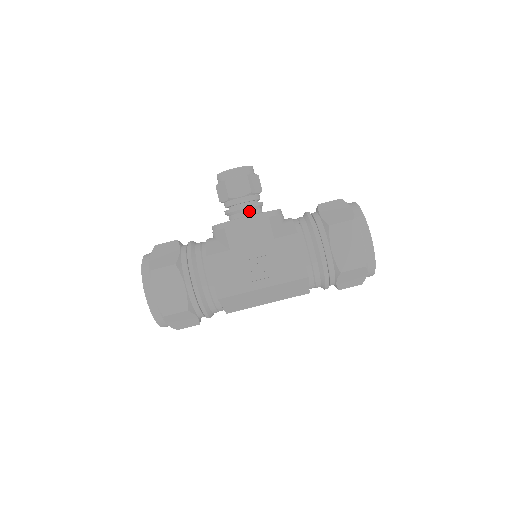
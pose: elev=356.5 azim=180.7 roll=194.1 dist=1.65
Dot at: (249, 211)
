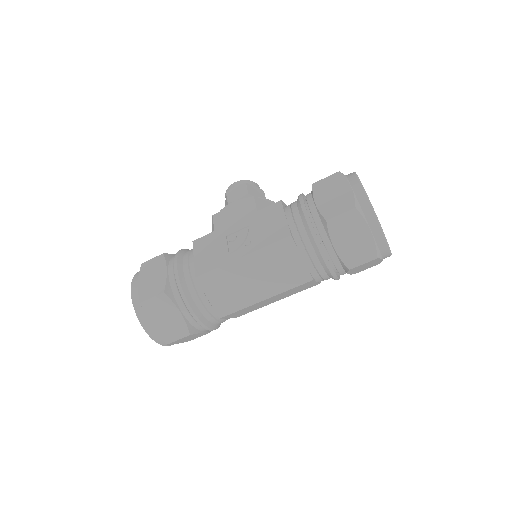
Dot at: occluded
